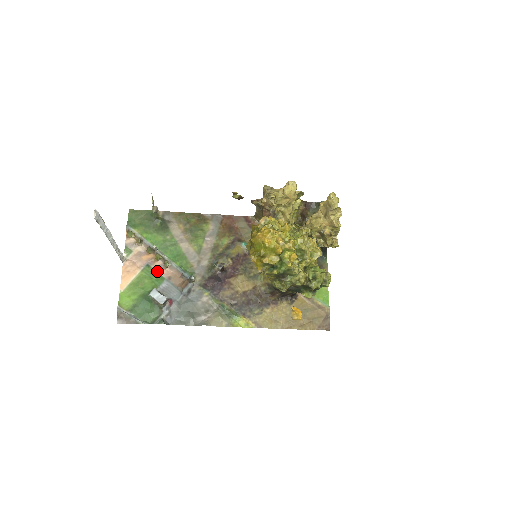
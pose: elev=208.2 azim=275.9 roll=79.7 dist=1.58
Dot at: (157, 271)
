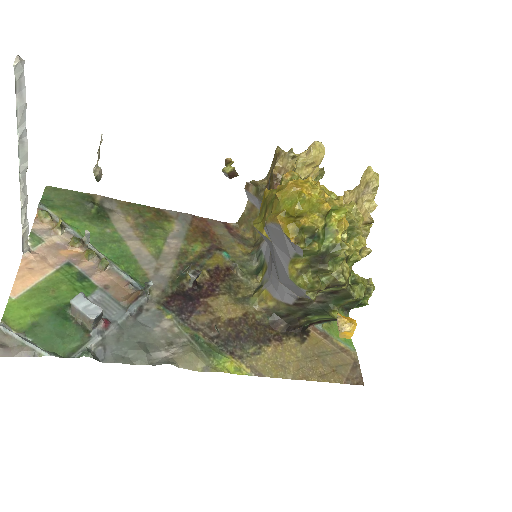
Dot at: (85, 274)
